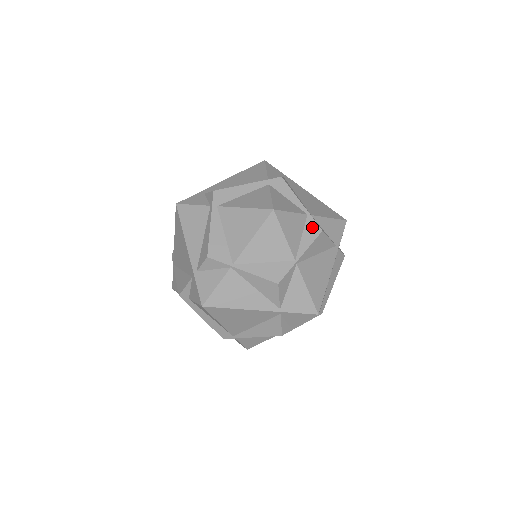
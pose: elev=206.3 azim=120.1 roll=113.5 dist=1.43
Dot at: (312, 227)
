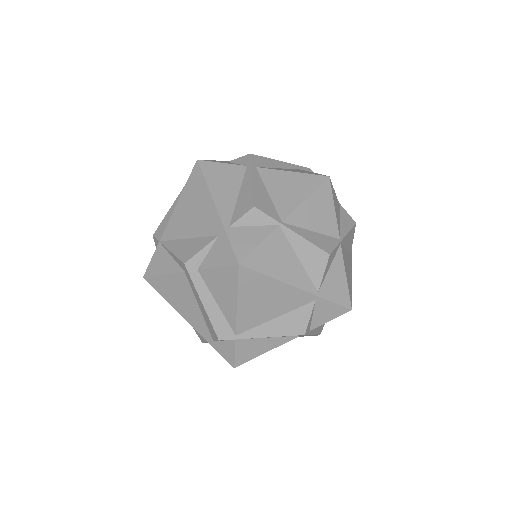
Dot at: (347, 217)
